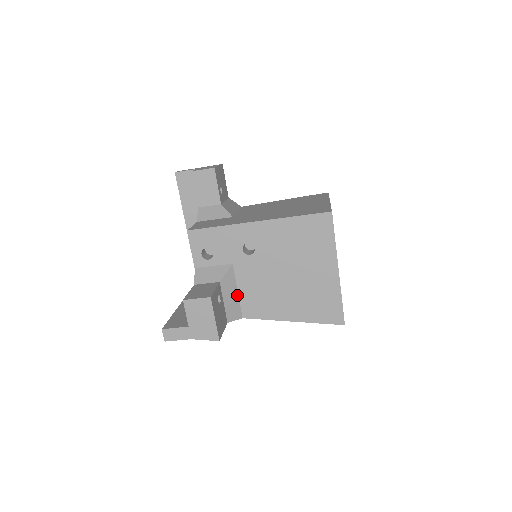
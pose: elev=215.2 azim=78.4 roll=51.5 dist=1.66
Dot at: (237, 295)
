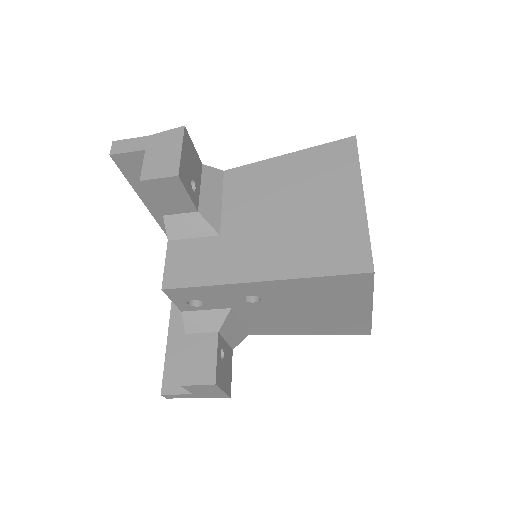
Dot at: (240, 325)
